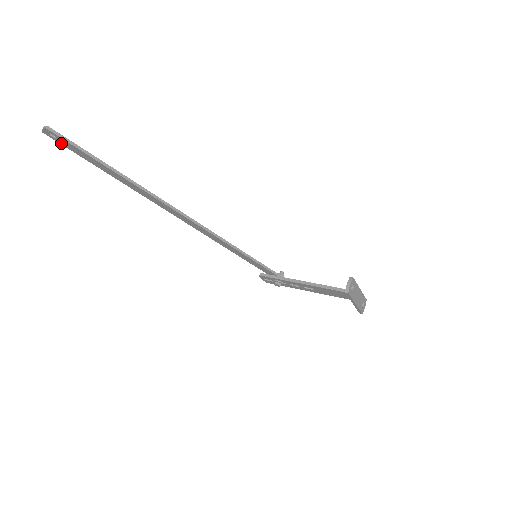
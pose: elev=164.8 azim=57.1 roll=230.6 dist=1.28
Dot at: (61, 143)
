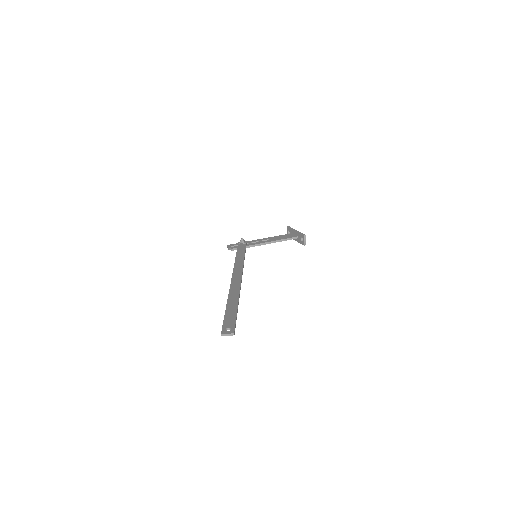
Dot at: (225, 327)
